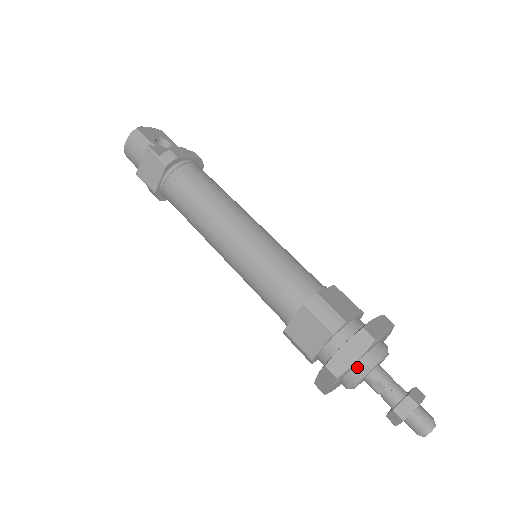
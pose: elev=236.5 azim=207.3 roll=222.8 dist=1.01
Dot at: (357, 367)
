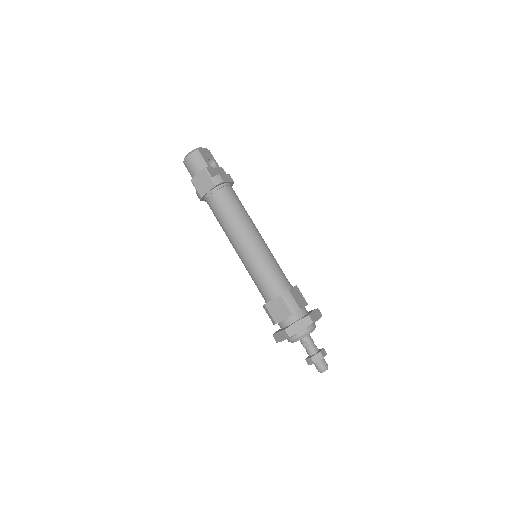
Dot at: (300, 333)
